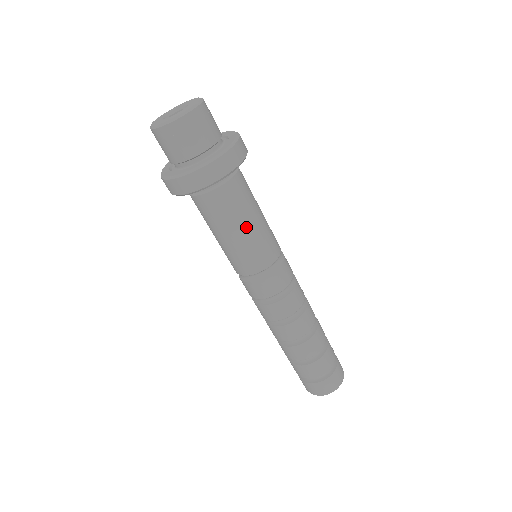
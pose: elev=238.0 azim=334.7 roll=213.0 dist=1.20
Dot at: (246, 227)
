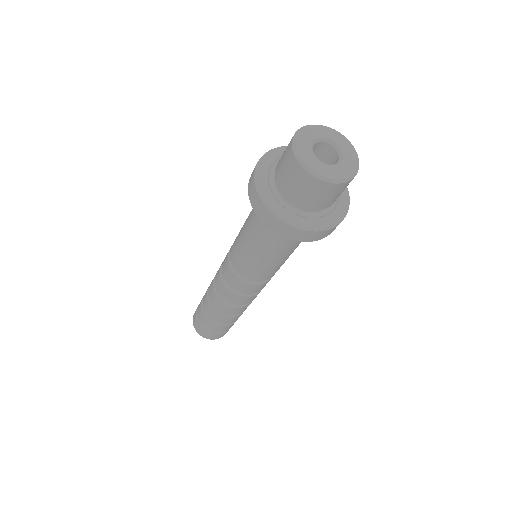
Dot at: (288, 256)
